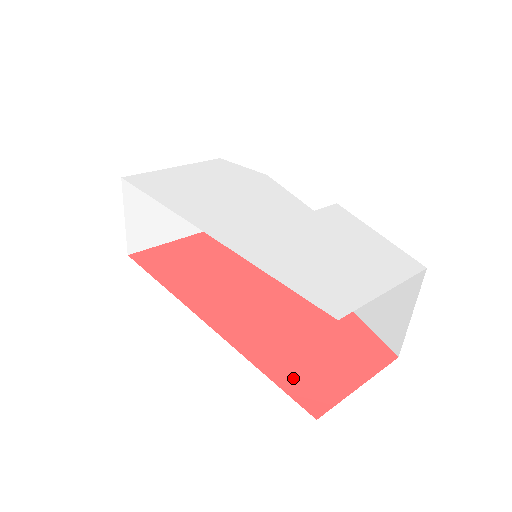
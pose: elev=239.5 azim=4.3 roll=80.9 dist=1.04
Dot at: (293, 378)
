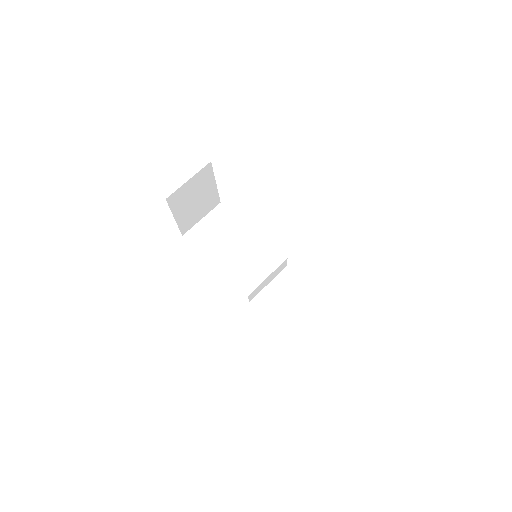
Dot at: occluded
